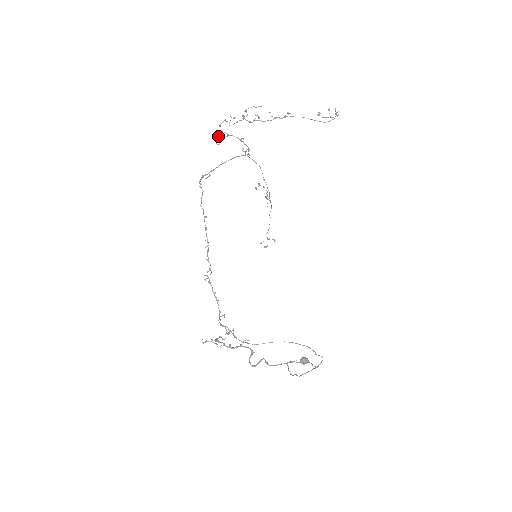
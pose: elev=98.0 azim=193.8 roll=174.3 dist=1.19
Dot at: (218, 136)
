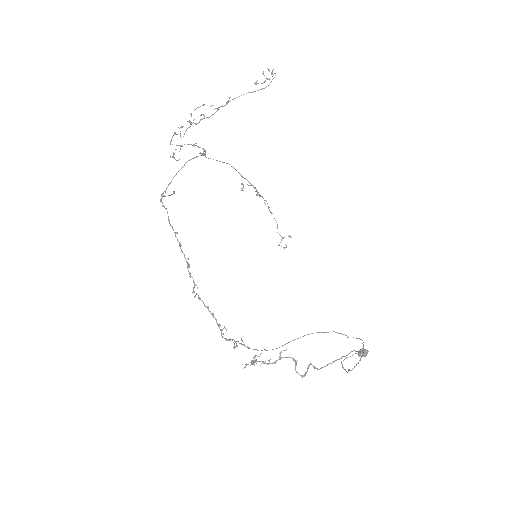
Dot at: occluded
